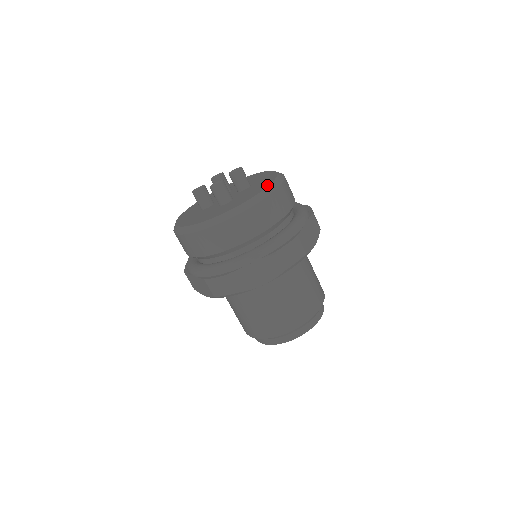
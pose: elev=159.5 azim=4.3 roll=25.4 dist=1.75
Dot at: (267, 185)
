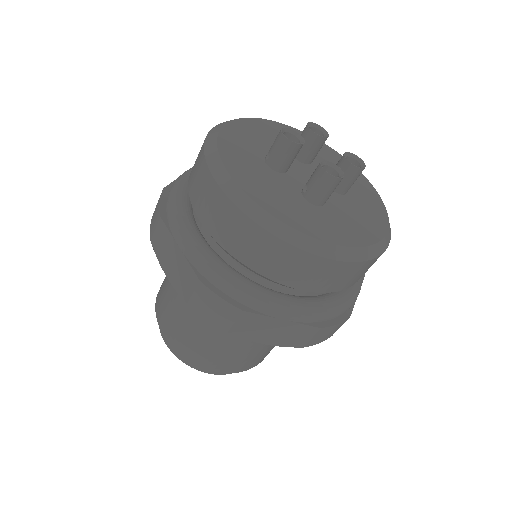
Dot at: (382, 233)
